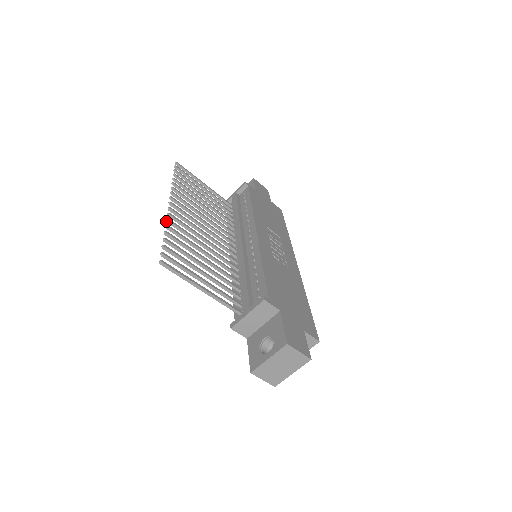
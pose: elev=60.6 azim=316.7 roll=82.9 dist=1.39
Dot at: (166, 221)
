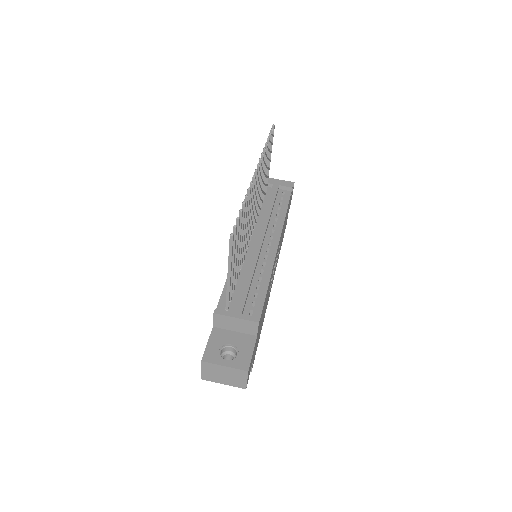
Dot at: (248, 189)
